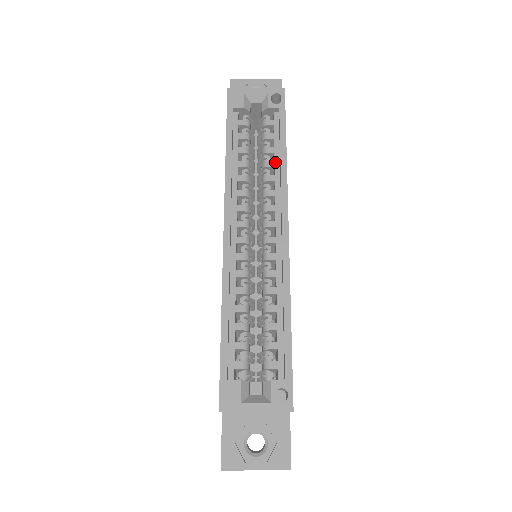
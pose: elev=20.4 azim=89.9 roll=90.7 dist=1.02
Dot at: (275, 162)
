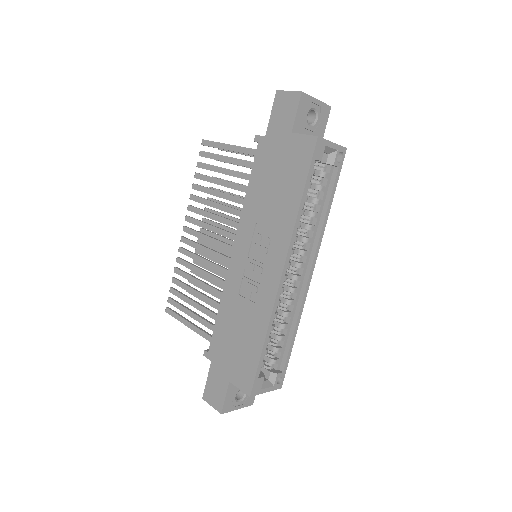
Dot at: (319, 214)
